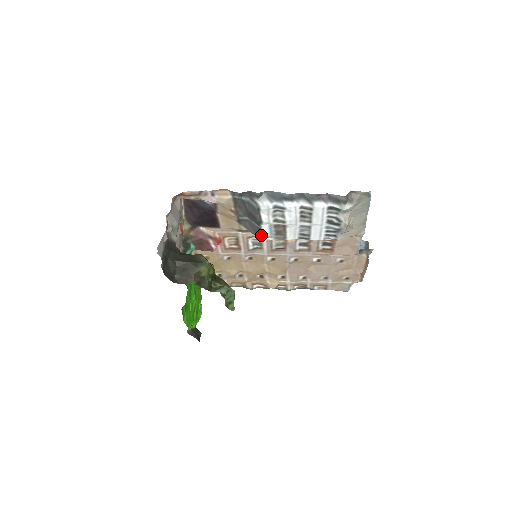
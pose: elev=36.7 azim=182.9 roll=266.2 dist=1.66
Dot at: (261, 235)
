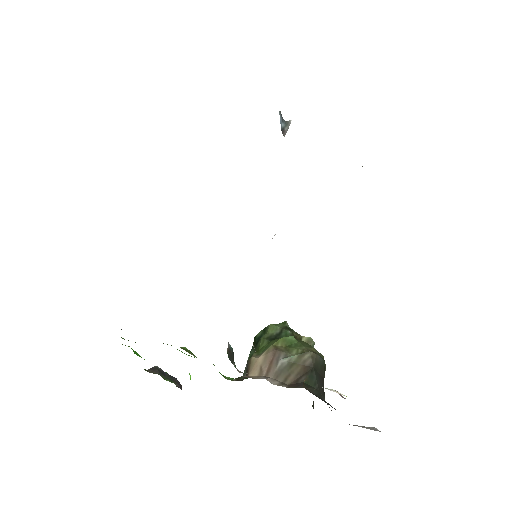
Dot at: occluded
